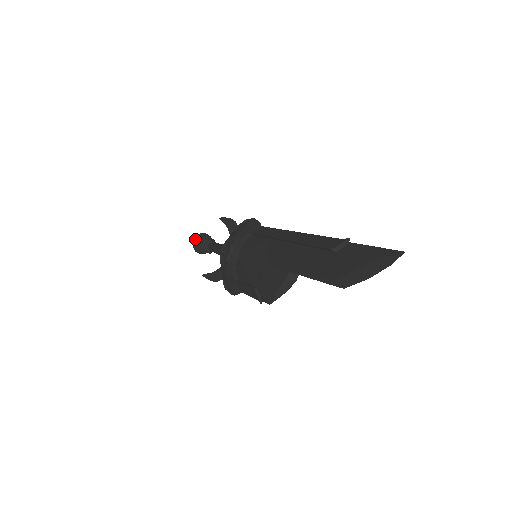
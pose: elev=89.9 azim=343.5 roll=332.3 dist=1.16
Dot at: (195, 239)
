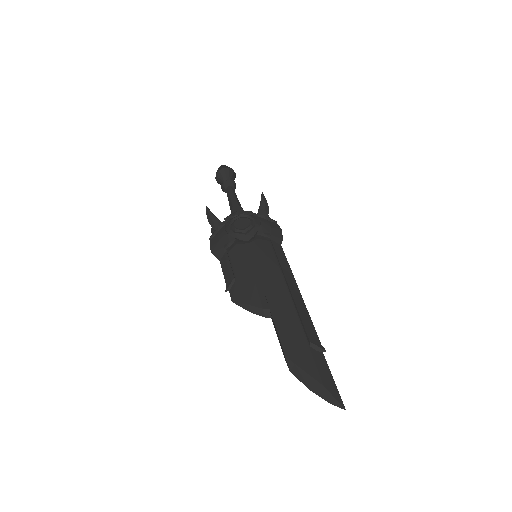
Dot at: (226, 169)
